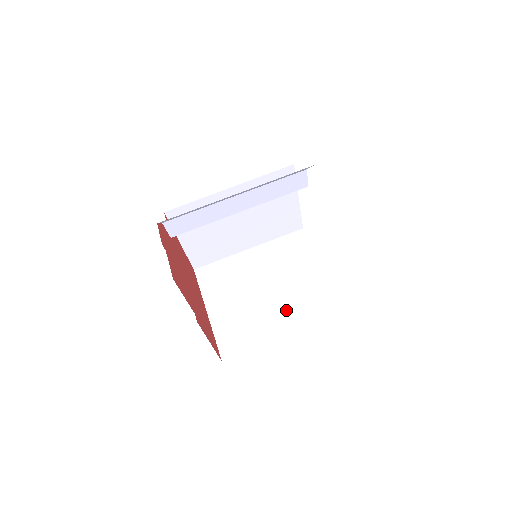
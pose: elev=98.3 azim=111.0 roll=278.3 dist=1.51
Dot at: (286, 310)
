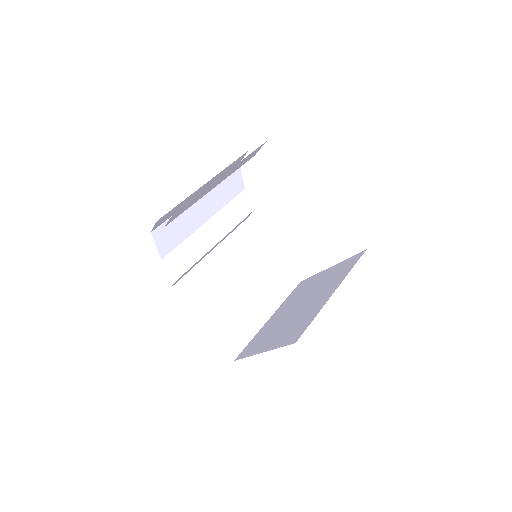
Dot at: (322, 292)
